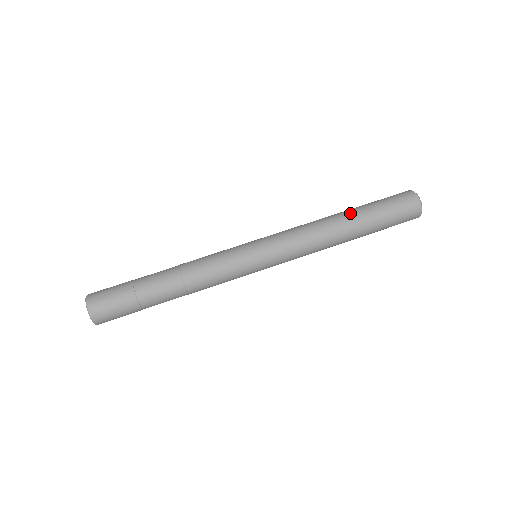
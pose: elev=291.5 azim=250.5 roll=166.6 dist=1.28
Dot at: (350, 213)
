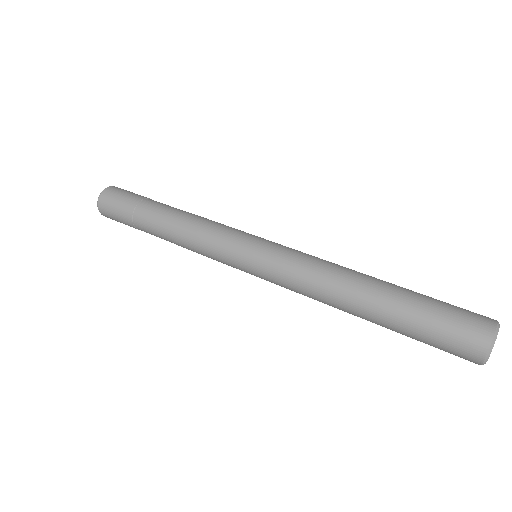
Dot at: occluded
